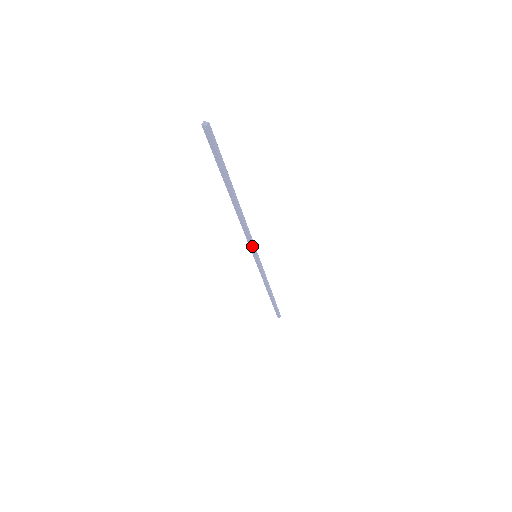
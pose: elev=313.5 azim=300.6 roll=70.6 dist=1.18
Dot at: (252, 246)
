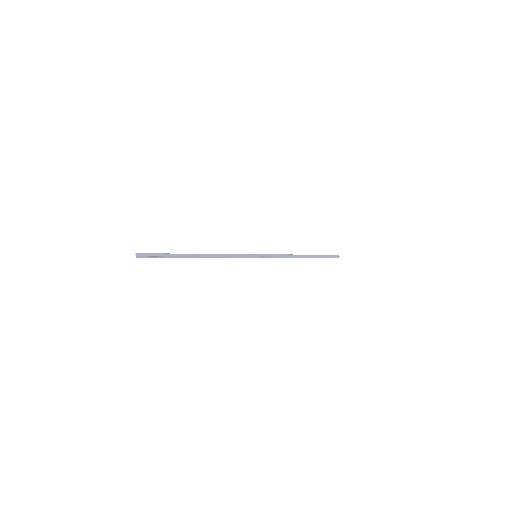
Dot at: (242, 257)
